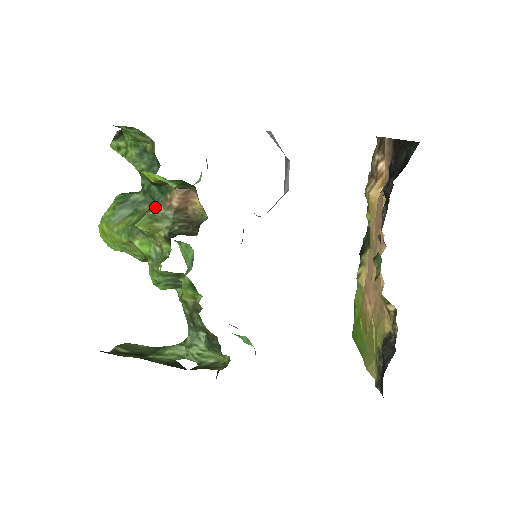
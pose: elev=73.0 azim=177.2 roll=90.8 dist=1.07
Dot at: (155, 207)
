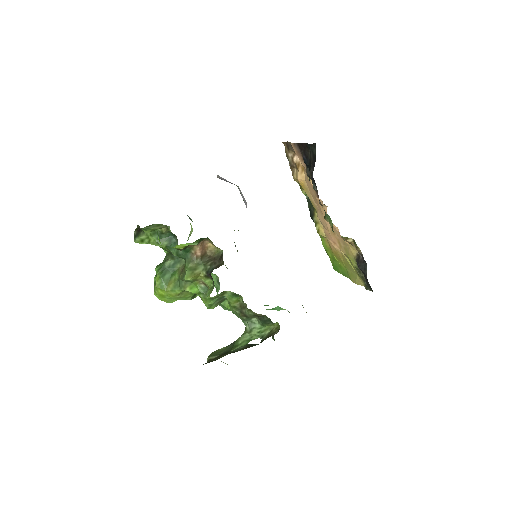
Dot at: (189, 262)
